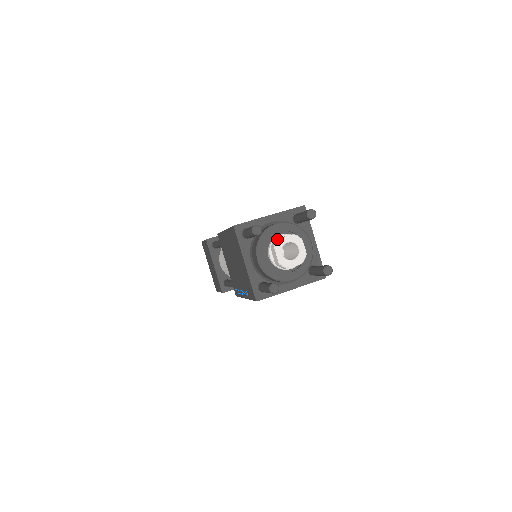
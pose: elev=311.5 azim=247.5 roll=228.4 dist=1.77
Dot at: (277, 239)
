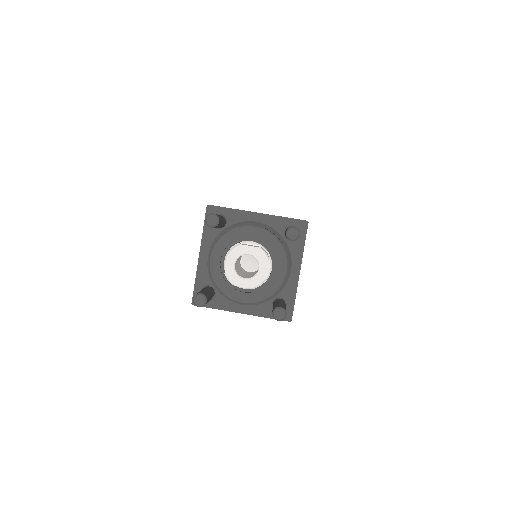
Dot at: occluded
